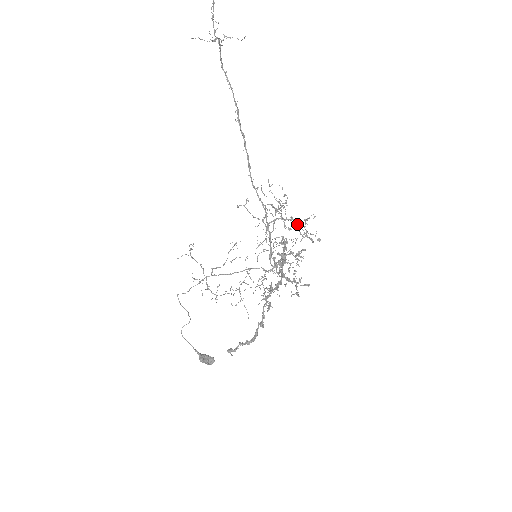
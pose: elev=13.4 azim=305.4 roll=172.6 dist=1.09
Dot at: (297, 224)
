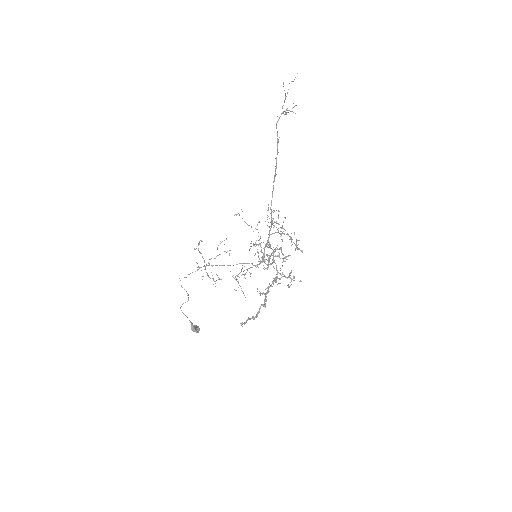
Dot at: (298, 240)
